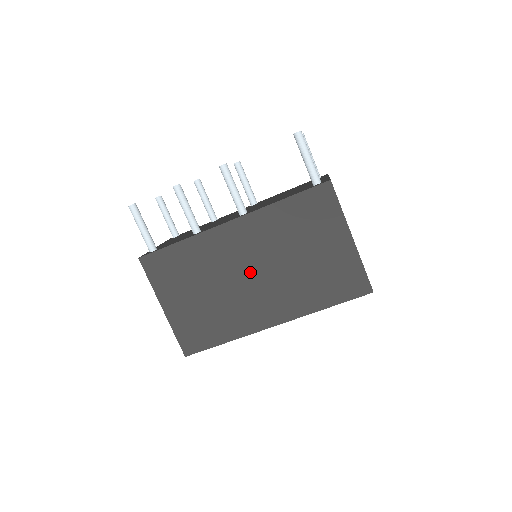
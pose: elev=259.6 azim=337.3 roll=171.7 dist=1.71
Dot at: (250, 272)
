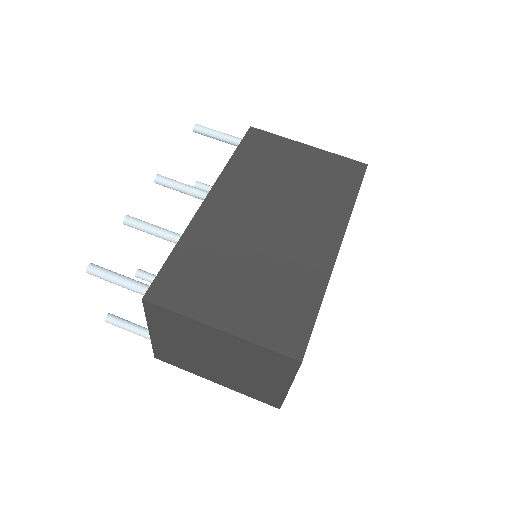
Dot at: (267, 222)
